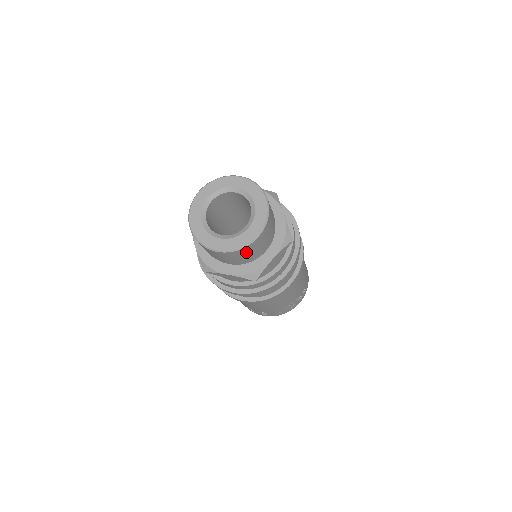
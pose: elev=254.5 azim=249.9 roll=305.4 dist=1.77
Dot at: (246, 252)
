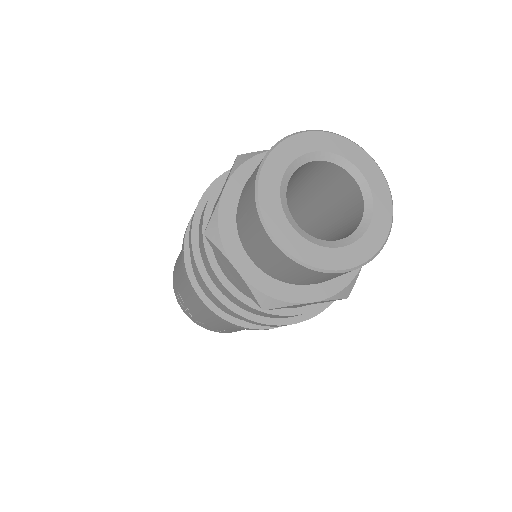
Dot at: (302, 273)
